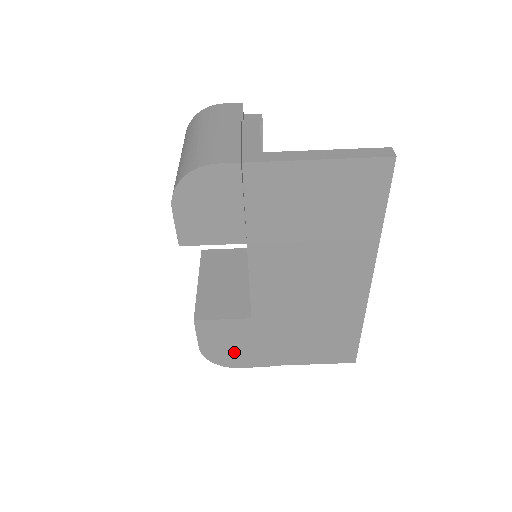
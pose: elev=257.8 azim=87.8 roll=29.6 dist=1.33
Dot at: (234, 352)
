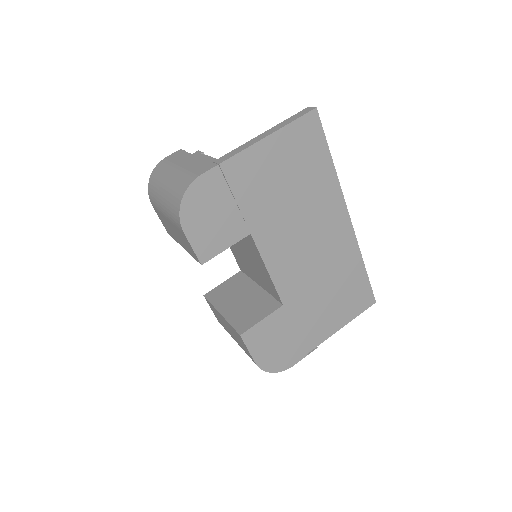
Dot at: (284, 350)
